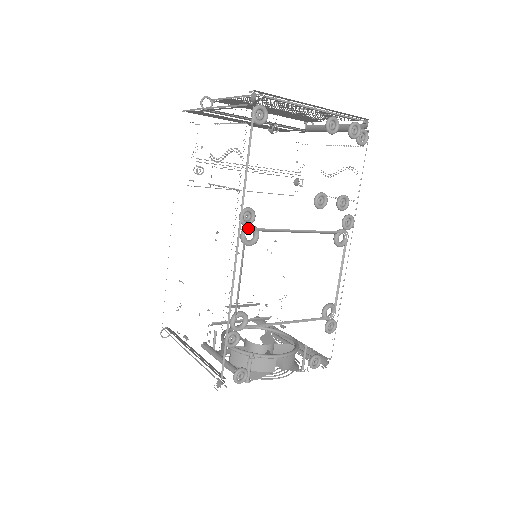
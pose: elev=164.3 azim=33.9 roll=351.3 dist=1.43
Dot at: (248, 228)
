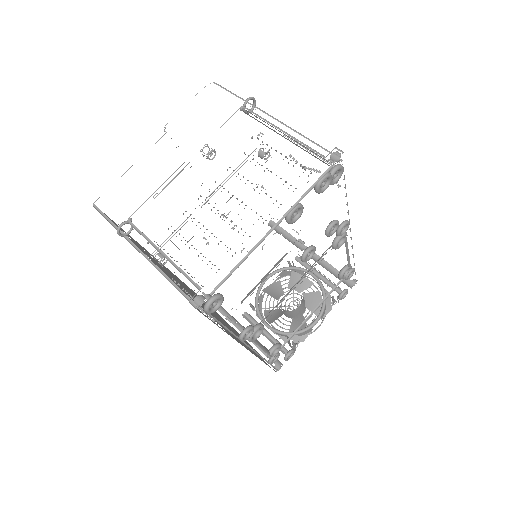
Dot at: (252, 336)
